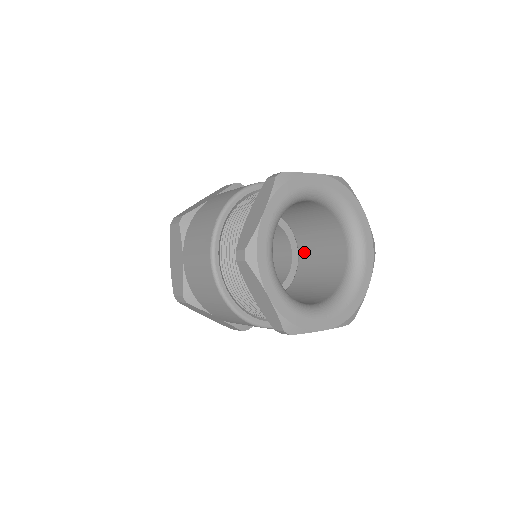
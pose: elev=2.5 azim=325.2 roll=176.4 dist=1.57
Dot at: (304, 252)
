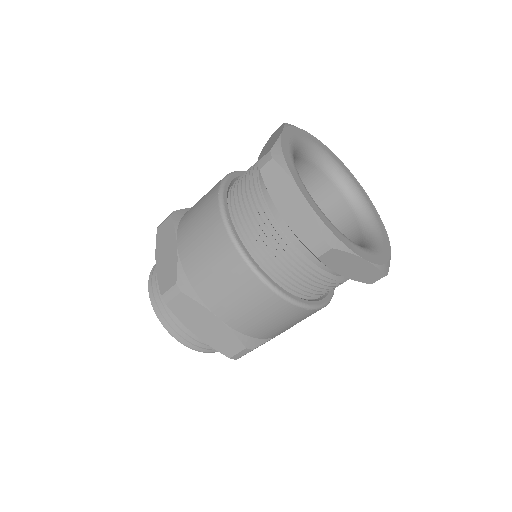
Dot at: occluded
